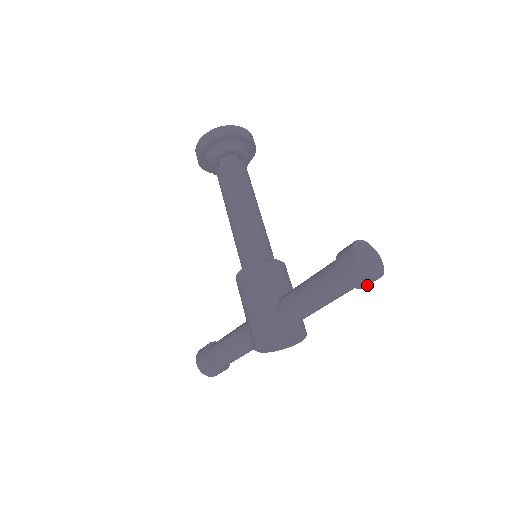
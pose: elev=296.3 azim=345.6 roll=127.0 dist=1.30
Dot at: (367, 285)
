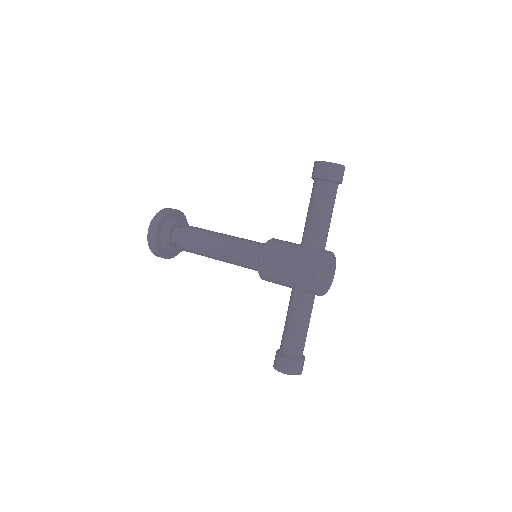
Dot at: (342, 178)
